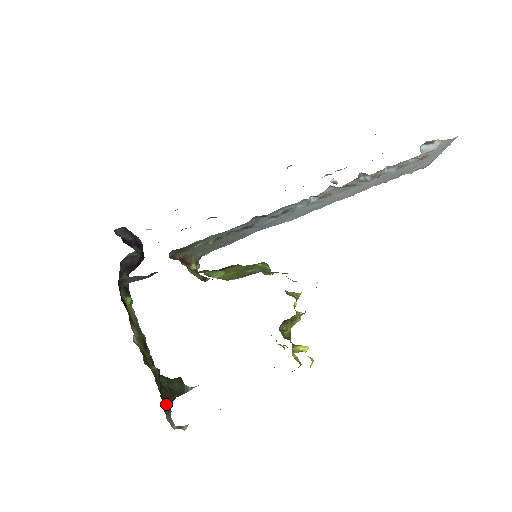
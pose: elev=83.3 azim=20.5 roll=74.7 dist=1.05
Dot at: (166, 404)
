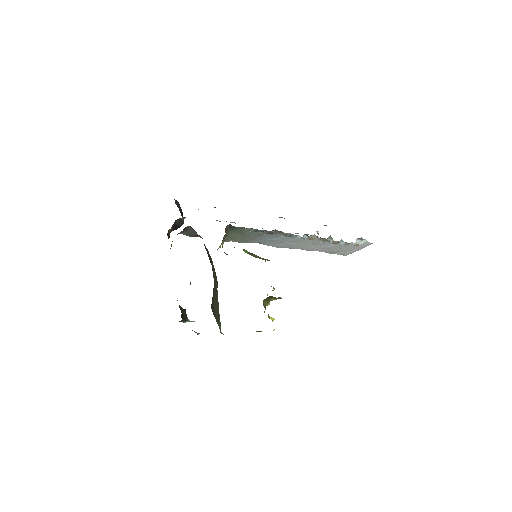
Dot at: occluded
